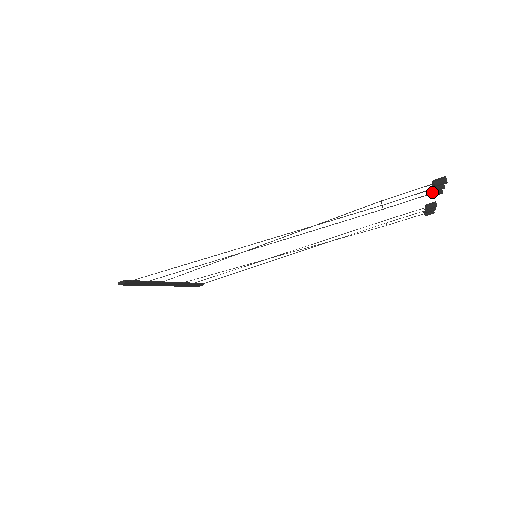
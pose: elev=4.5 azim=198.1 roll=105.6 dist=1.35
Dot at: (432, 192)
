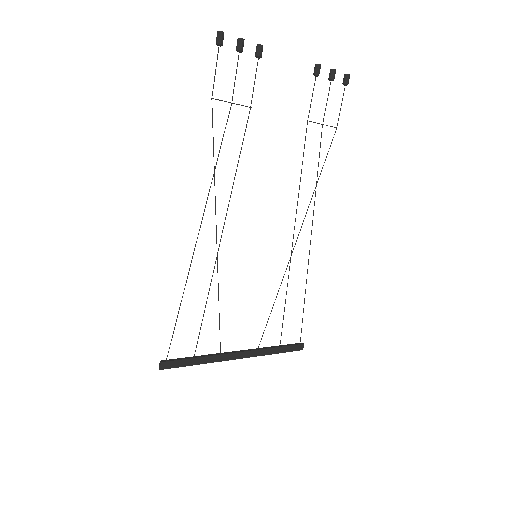
Dot at: (255, 55)
